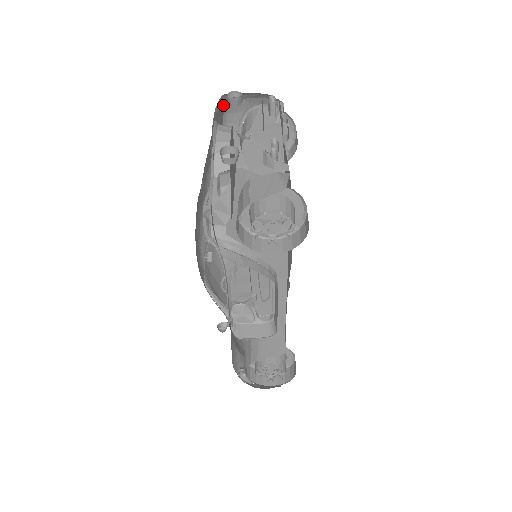
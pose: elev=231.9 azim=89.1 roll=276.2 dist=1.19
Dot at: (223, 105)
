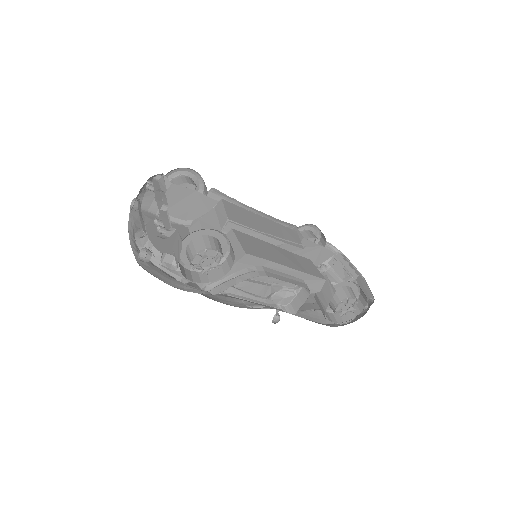
Dot at: occluded
